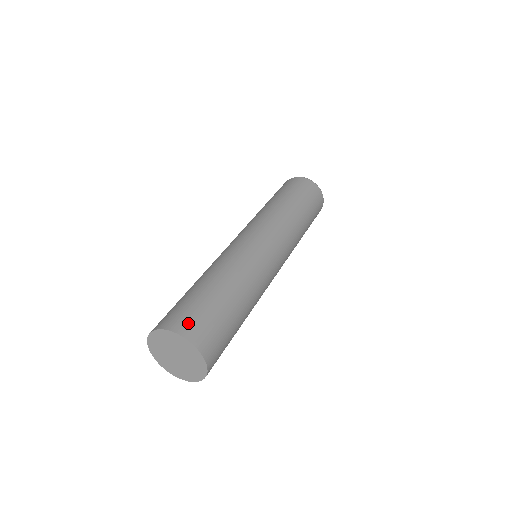
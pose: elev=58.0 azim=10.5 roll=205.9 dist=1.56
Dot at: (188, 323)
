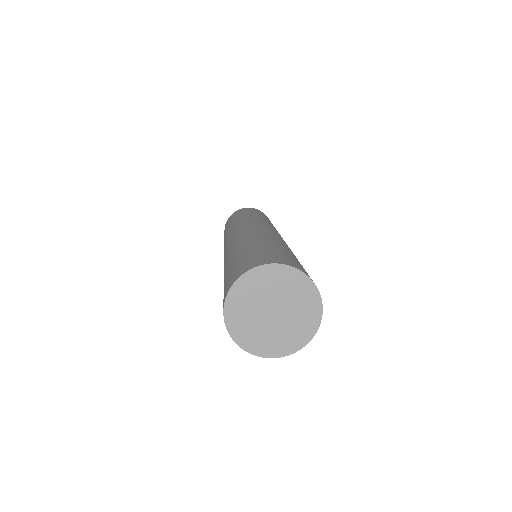
Dot at: (283, 259)
